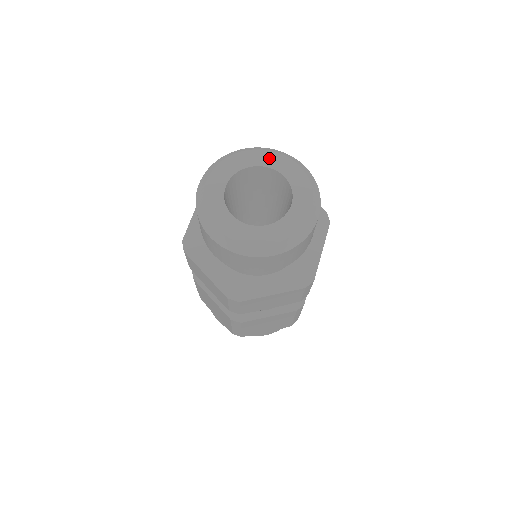
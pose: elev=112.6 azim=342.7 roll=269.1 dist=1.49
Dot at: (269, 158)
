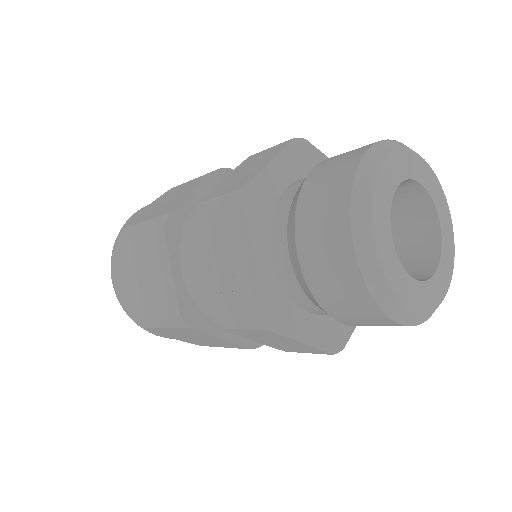
Dot at: (405, 163)
